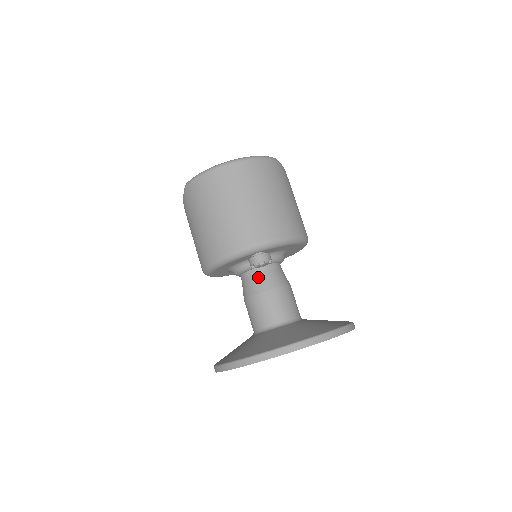
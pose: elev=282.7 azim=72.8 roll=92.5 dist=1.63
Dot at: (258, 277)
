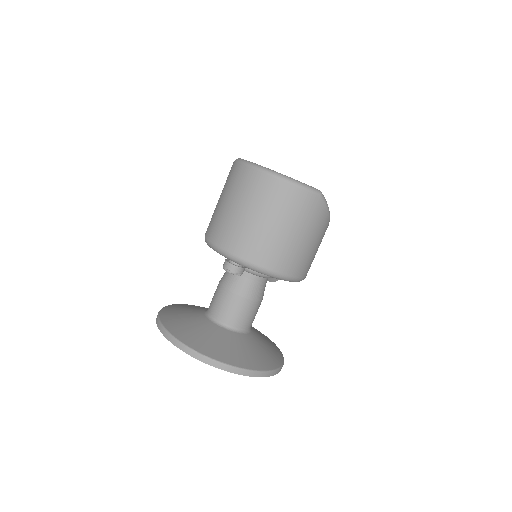
Dot at: (233, 275)
